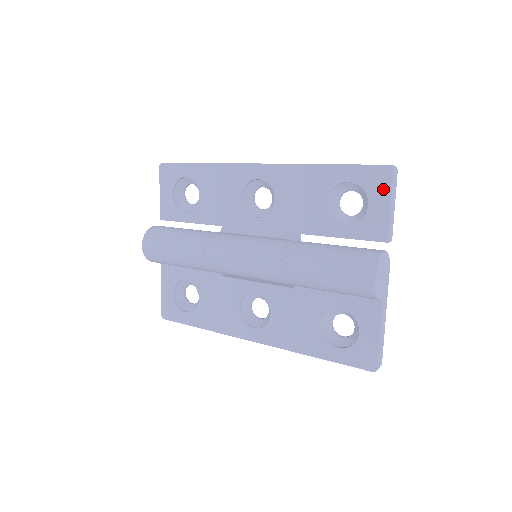
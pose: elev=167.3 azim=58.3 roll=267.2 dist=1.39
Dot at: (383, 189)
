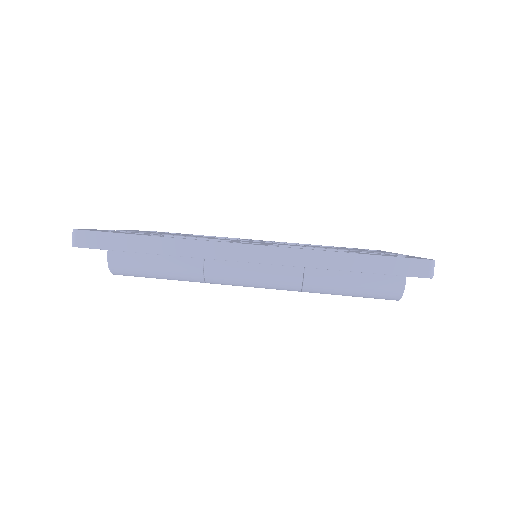
Dot at: occluded
